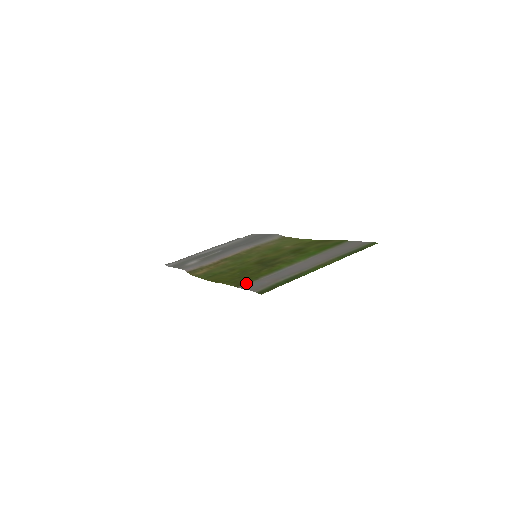
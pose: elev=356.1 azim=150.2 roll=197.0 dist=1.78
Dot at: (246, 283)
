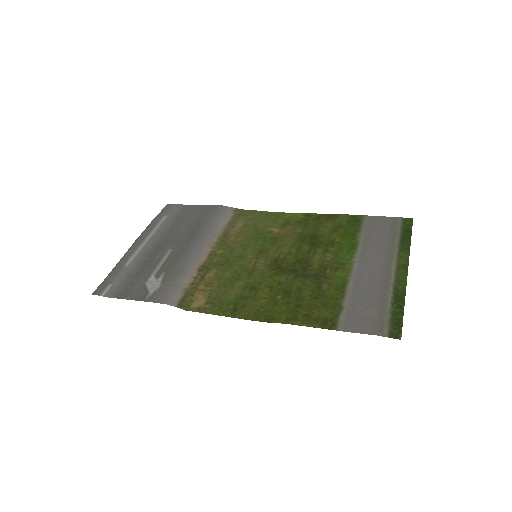
Dot at: (337, 319)
